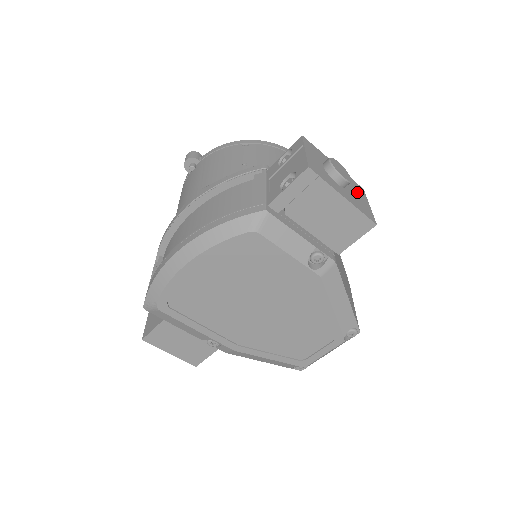
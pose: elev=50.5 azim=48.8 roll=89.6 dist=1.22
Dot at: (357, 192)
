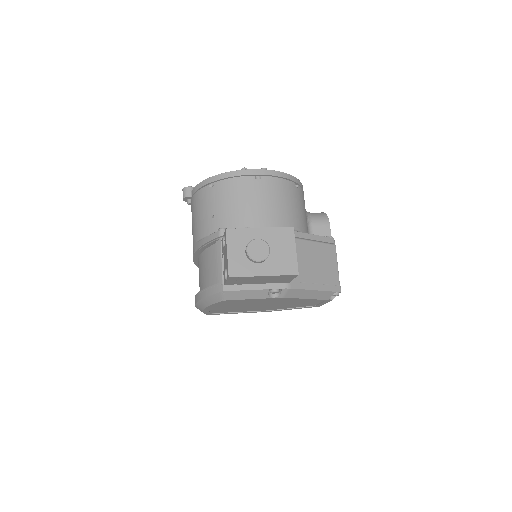
Dot at: (283, 245)
